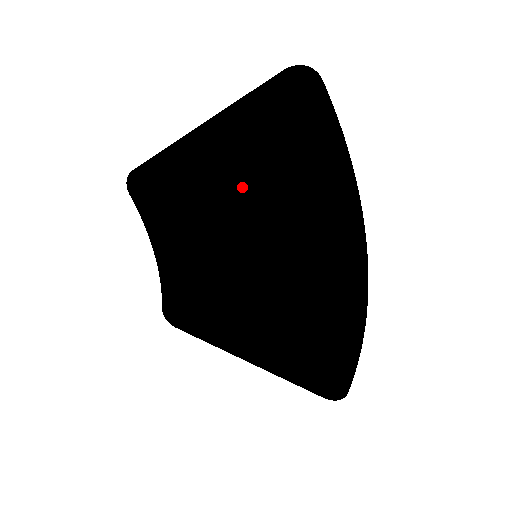
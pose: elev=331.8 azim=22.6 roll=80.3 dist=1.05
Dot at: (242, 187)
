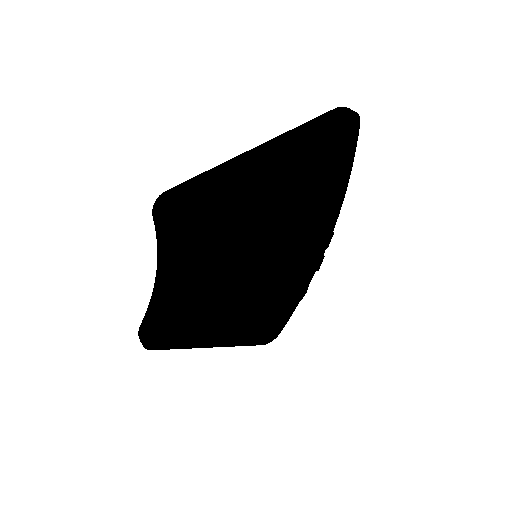
Dot at: (270, 201)
